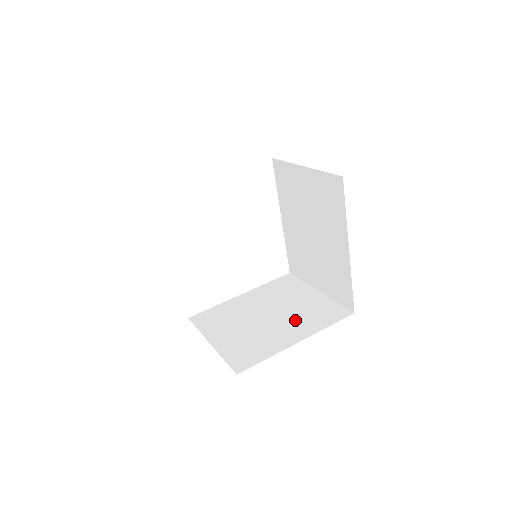
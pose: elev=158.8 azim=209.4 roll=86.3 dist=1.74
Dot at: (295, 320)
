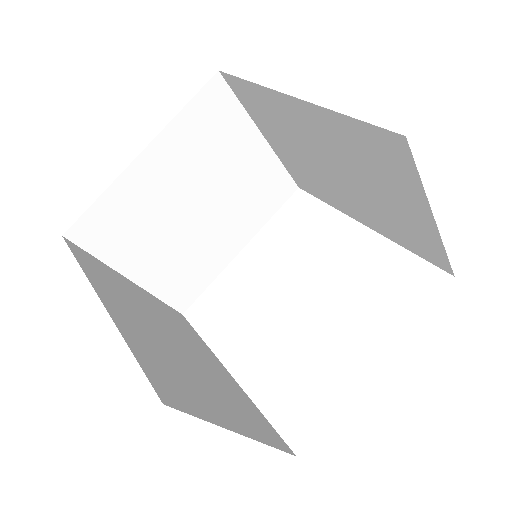
Dot at: occluded
